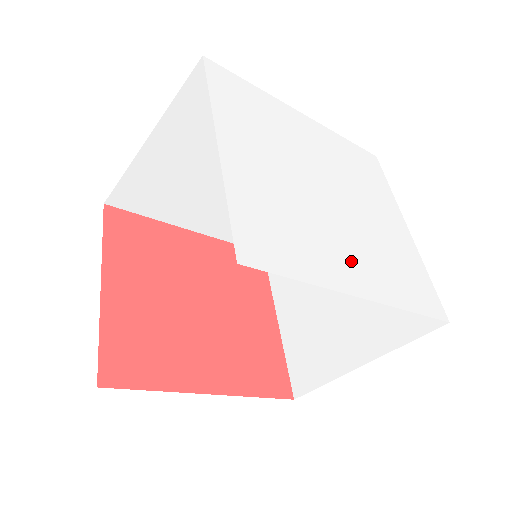
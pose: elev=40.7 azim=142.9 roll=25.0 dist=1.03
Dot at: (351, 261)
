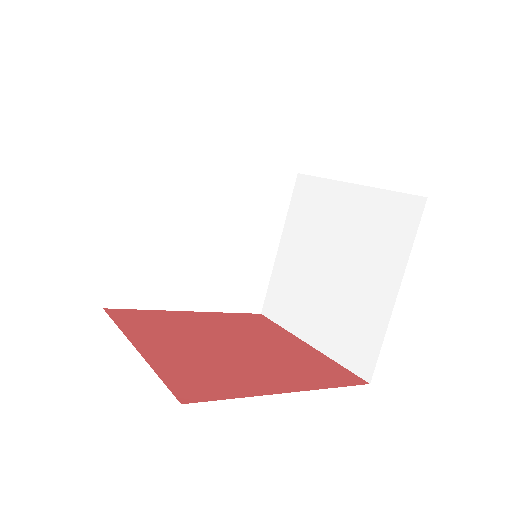
Dot at: occluded
